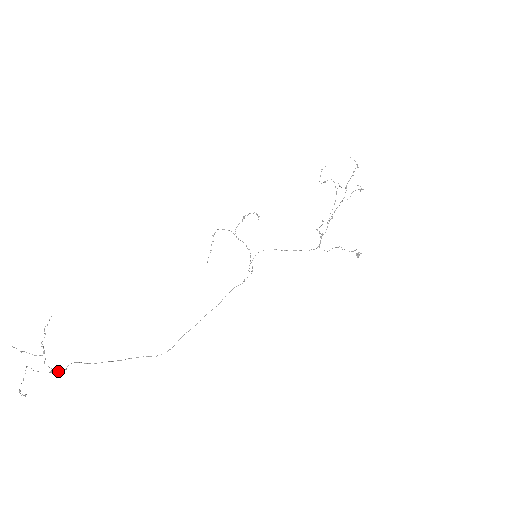
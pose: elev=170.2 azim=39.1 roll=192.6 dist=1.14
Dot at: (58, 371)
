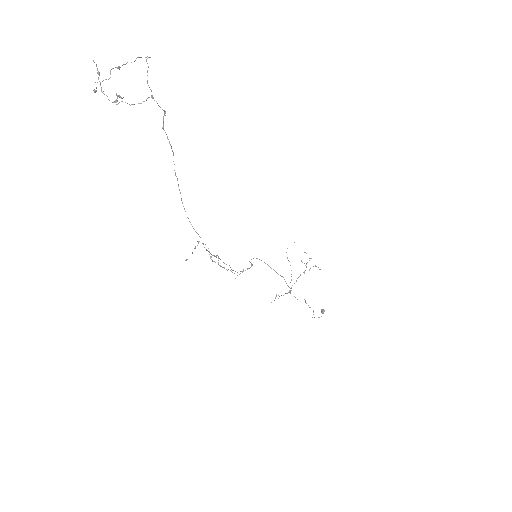
Dot at: occluded
